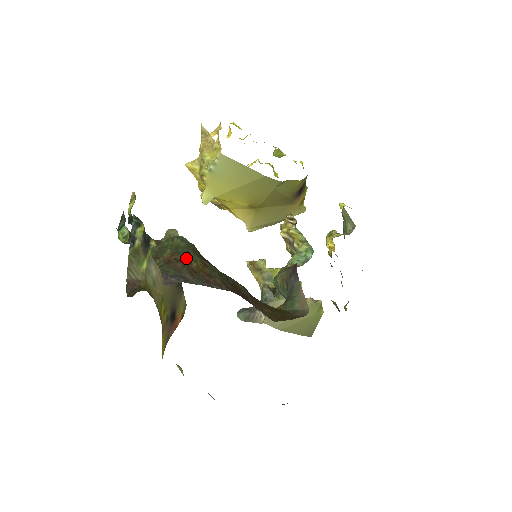
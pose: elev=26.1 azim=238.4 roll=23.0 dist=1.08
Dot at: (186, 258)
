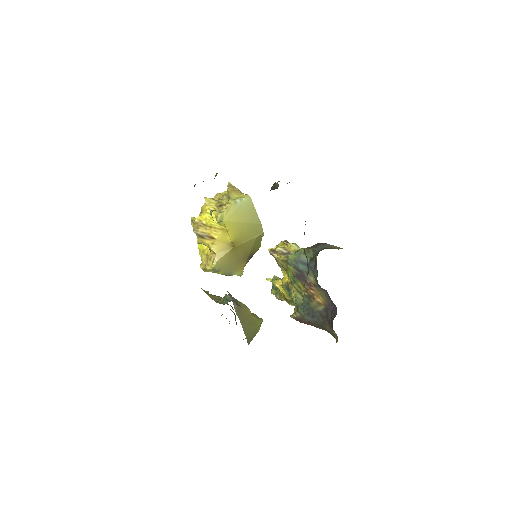
Dot at: occluded
